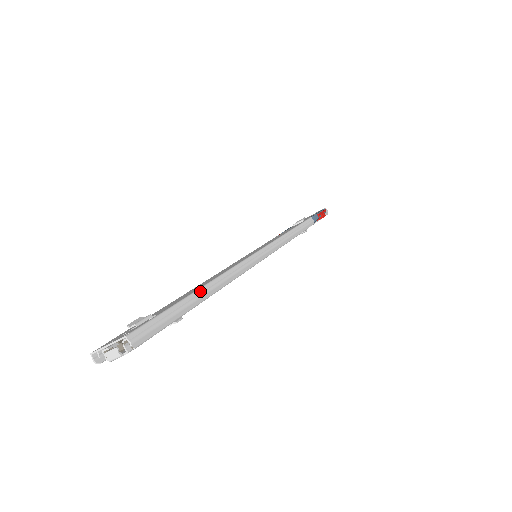
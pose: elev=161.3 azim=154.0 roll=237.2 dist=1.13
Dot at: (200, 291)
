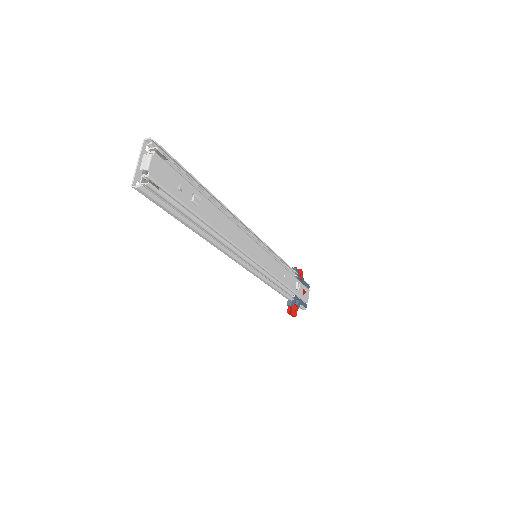
Dot at: occluded
